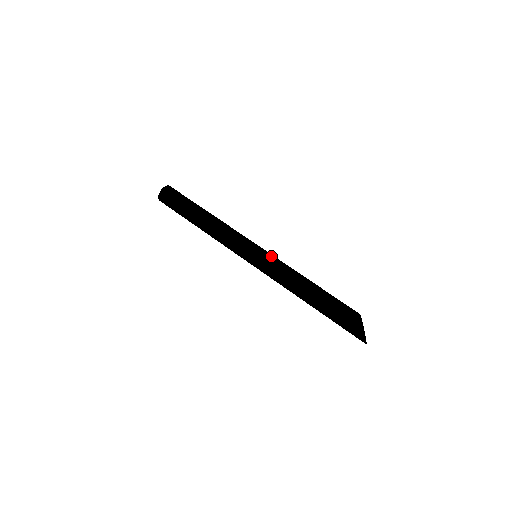
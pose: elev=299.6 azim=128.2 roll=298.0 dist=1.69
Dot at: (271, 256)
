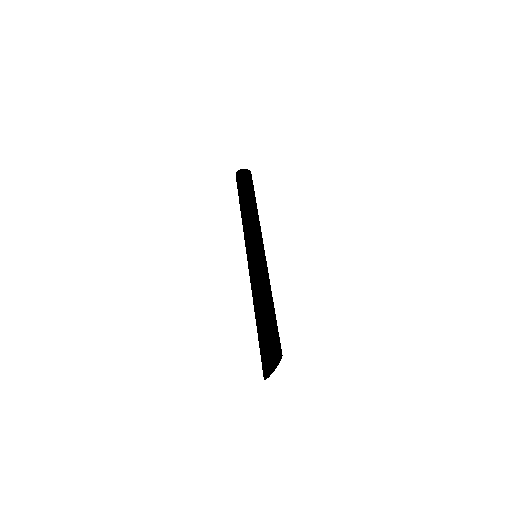
Dot at: (266, 263)
